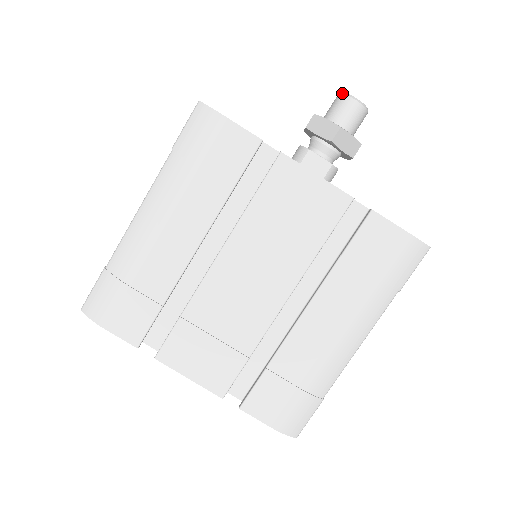
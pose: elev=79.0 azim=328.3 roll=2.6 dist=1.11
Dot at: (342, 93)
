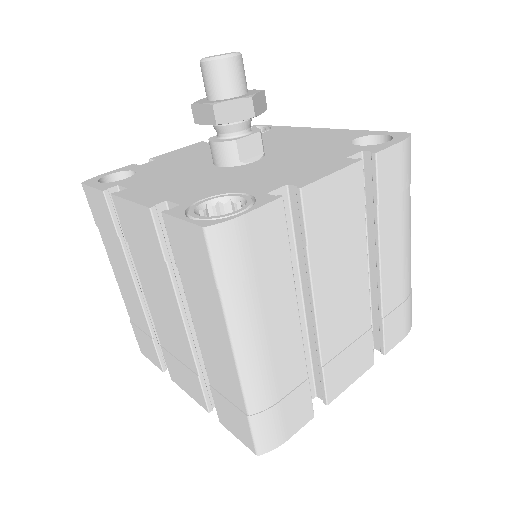
Dot at: (212, 60)
